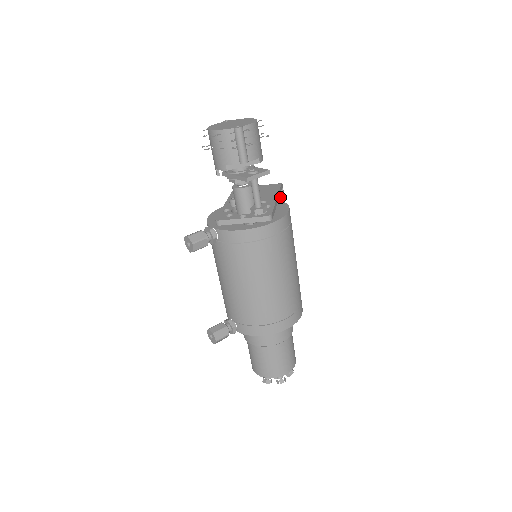
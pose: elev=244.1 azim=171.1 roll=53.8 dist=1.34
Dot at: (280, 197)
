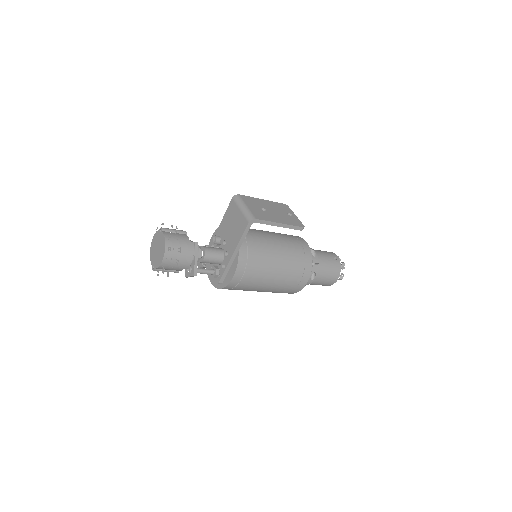
Dot at: (259, 221)
